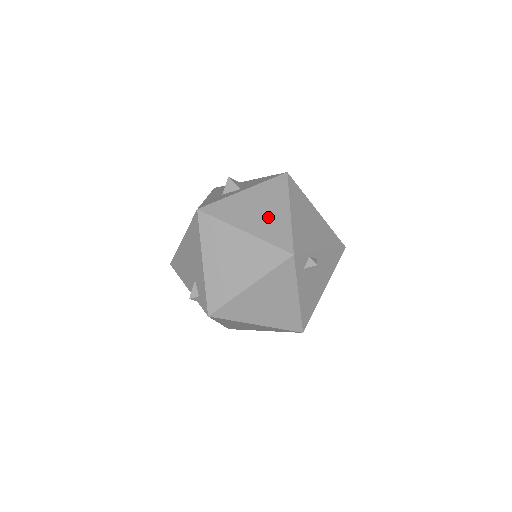
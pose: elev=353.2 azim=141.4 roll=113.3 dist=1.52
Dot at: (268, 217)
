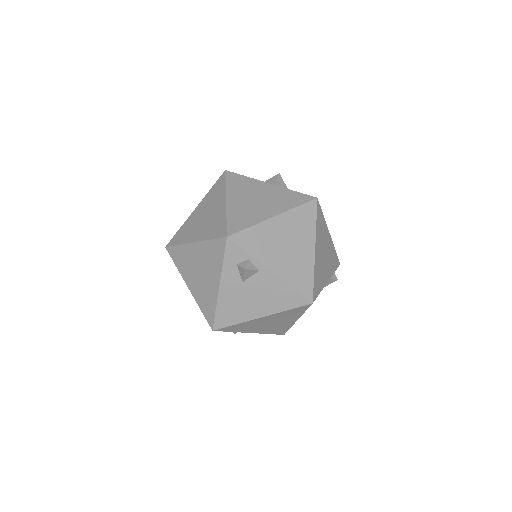
Dot at: (254, 207)
